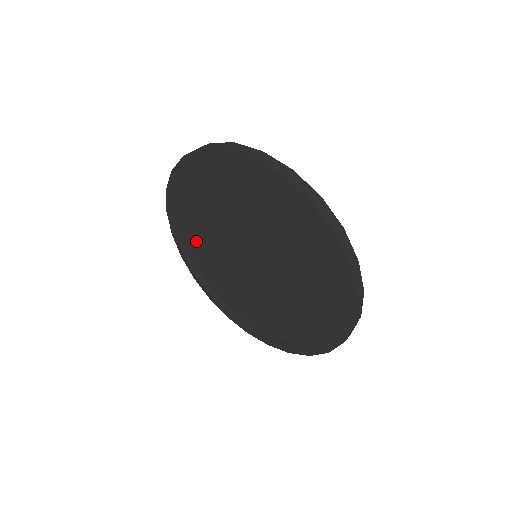
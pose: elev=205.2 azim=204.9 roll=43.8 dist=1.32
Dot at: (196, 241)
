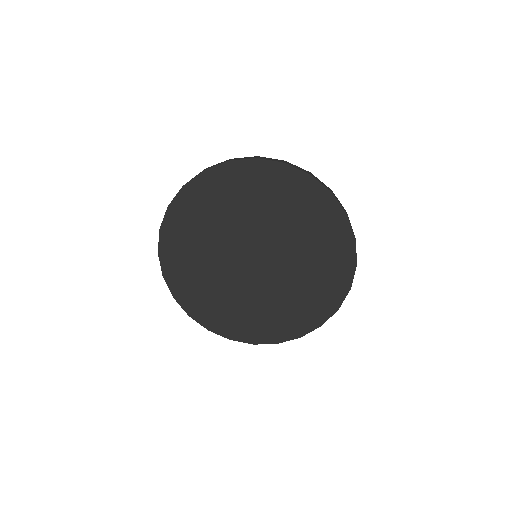
Dot at: (181, 259)
